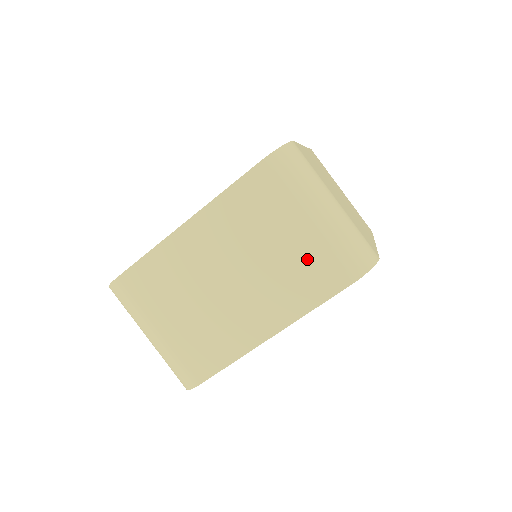
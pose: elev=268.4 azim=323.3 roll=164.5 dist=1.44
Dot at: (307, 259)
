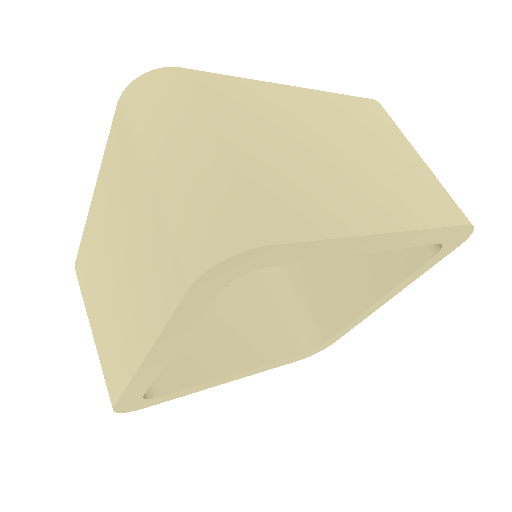
Dot at: (421, 182)
